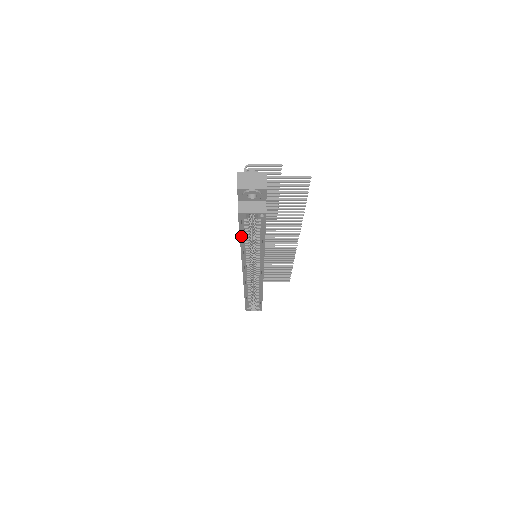
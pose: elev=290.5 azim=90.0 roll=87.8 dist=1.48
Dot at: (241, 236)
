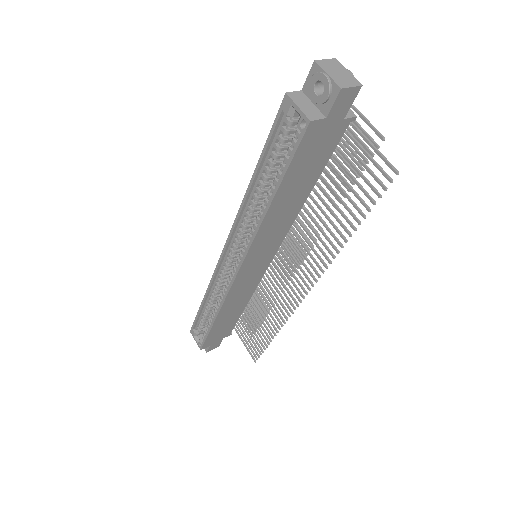
Dot at: (262, 156)
